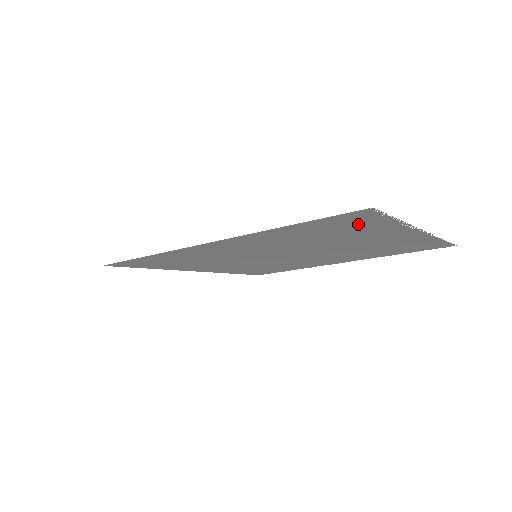
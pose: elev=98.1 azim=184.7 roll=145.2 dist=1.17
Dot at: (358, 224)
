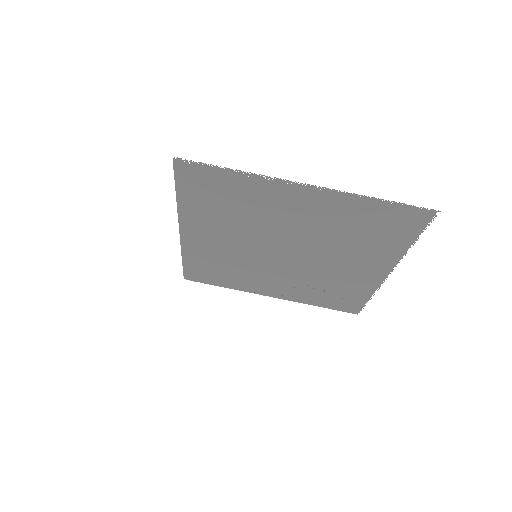
Dot at: (215, 182)
